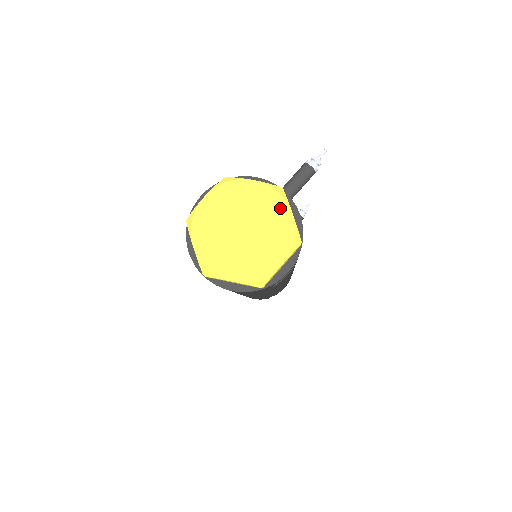
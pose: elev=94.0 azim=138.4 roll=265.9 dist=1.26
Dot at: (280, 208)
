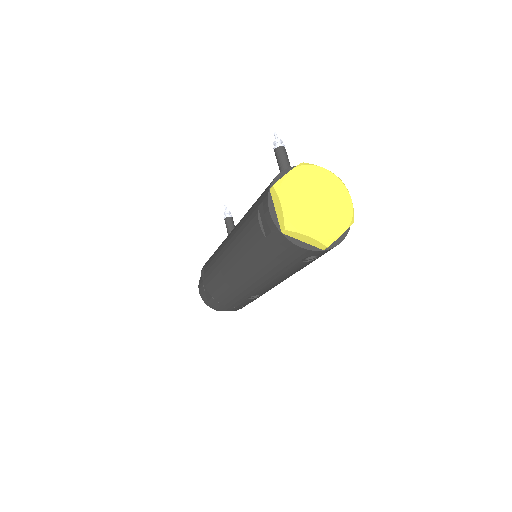
Dot at: (317, 172)
